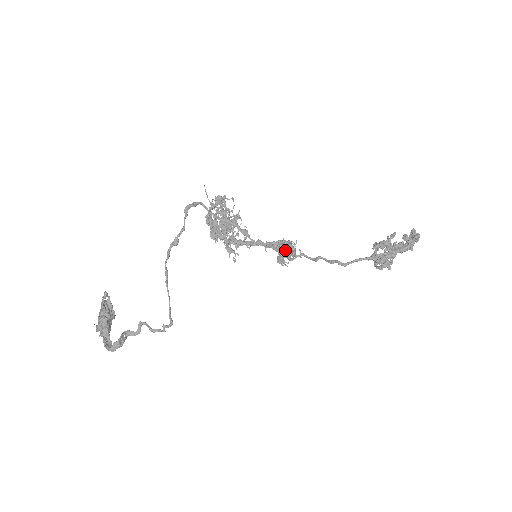
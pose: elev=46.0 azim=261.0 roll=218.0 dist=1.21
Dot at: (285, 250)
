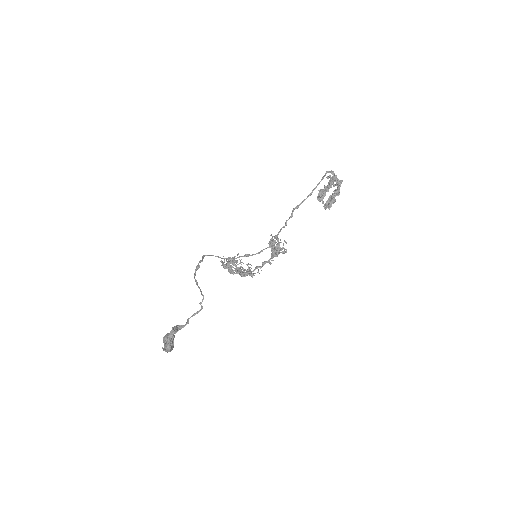
Dot at: occluded
